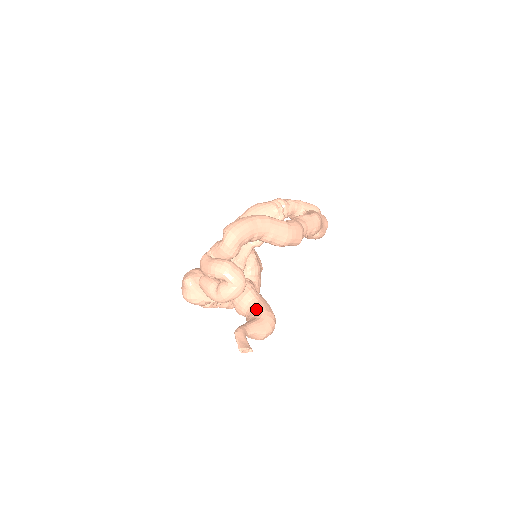
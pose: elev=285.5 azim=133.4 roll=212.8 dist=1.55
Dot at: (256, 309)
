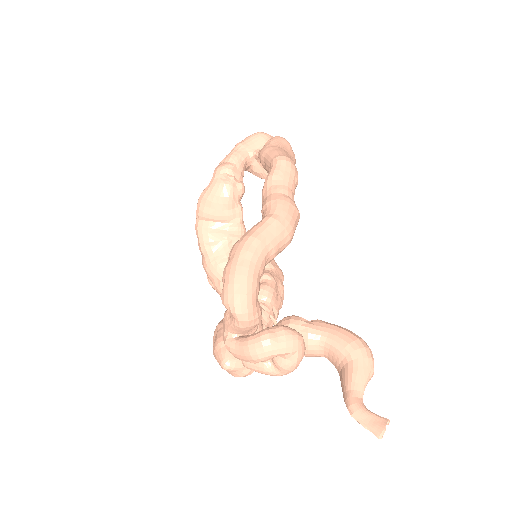
Dot at: (335, 350)
